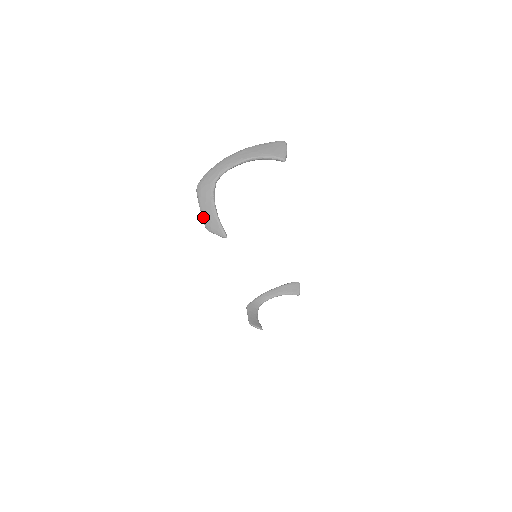
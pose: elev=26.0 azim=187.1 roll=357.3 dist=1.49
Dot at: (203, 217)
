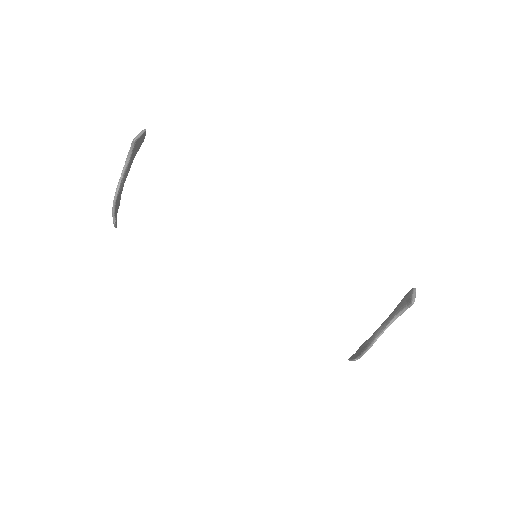
Dot at: occluded
